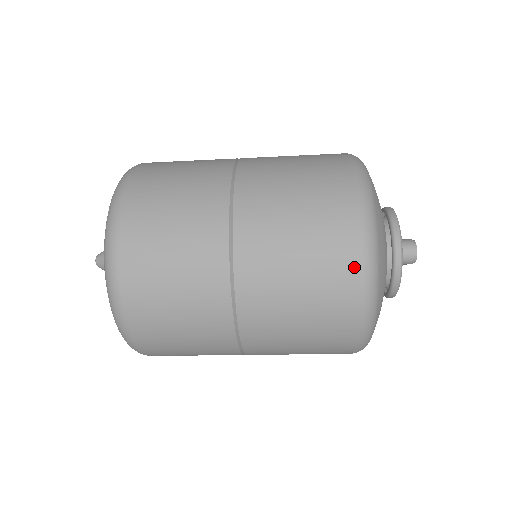
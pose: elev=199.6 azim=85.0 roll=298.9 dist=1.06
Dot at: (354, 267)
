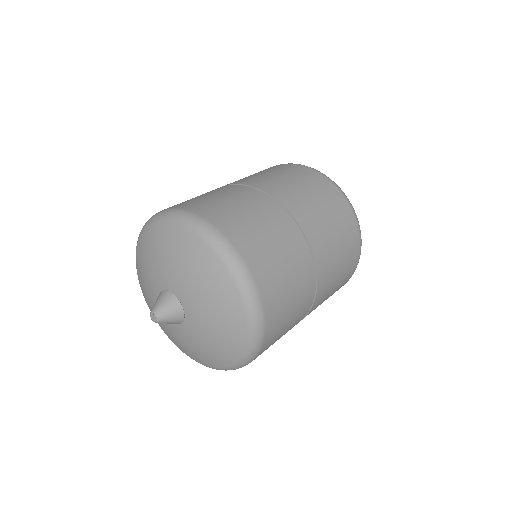
Dot at: (357, 261)
